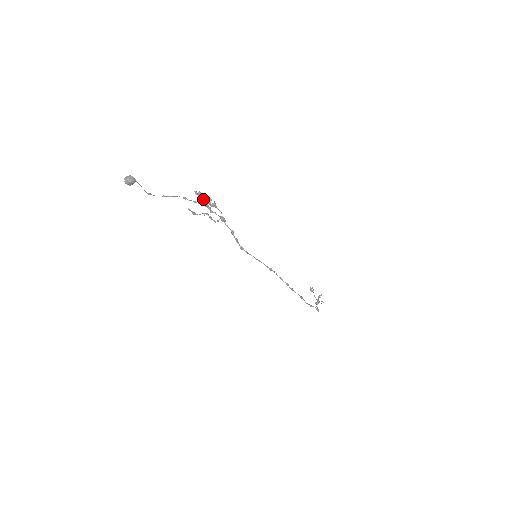
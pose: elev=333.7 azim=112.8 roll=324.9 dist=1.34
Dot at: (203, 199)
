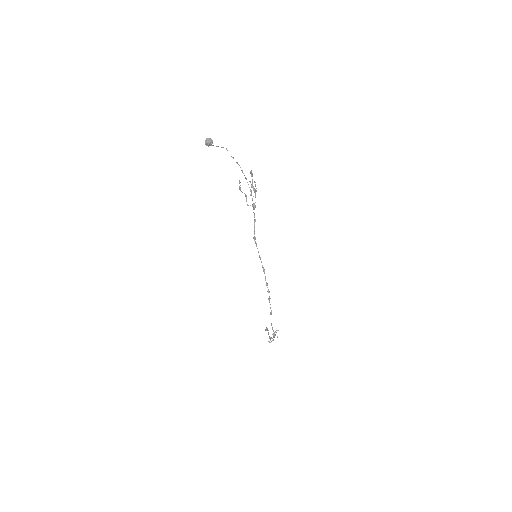
Dot at: (252, 181)
